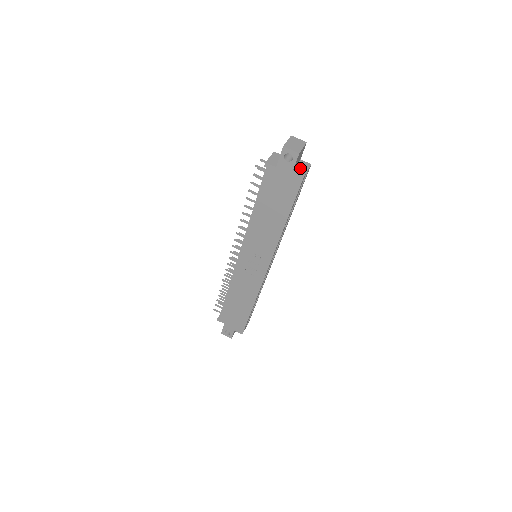
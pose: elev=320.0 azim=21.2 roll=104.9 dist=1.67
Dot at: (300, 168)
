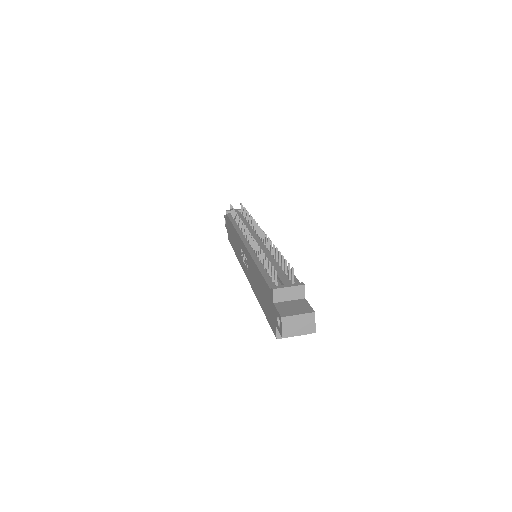
Dot at: occluded
